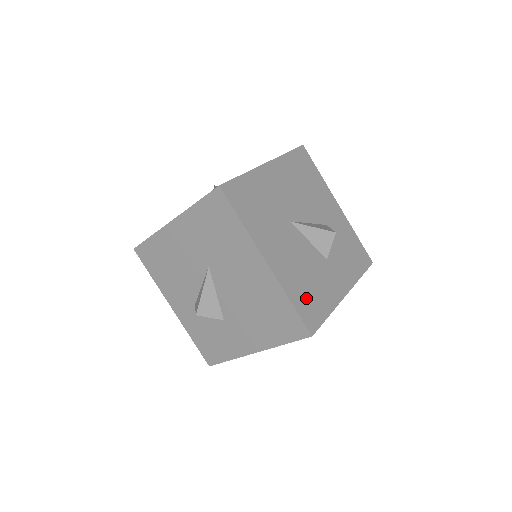
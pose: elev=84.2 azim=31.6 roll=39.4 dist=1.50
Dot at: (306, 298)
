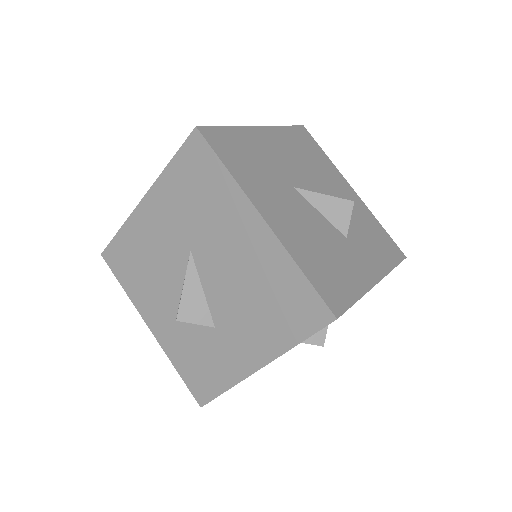
Dot at: (323, 272)
